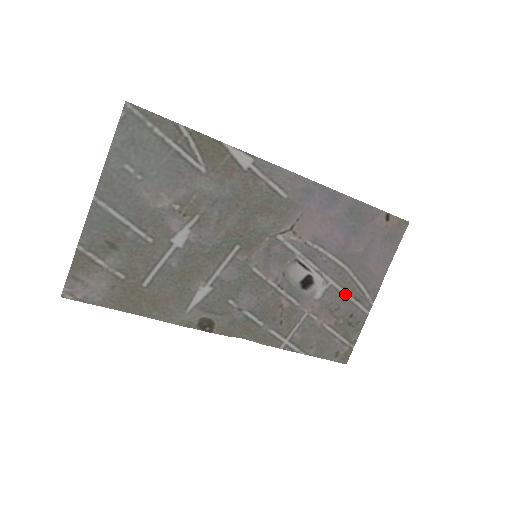
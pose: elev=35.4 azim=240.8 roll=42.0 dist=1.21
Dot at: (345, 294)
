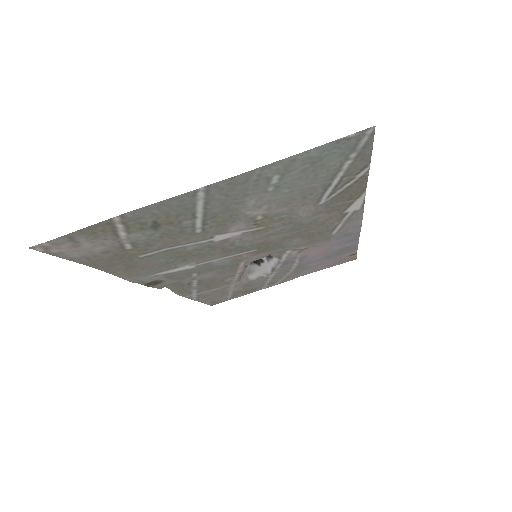
Dot at: (268, 280)
